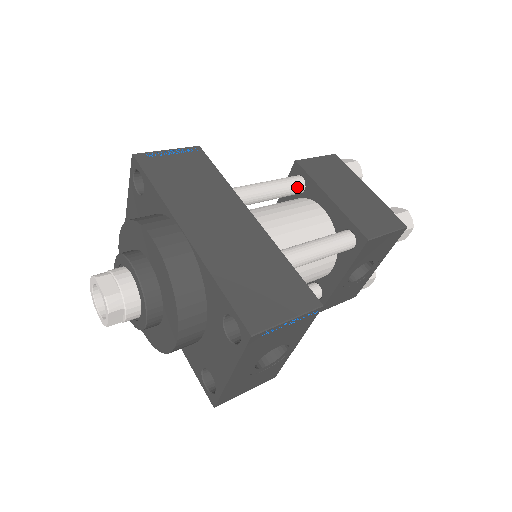
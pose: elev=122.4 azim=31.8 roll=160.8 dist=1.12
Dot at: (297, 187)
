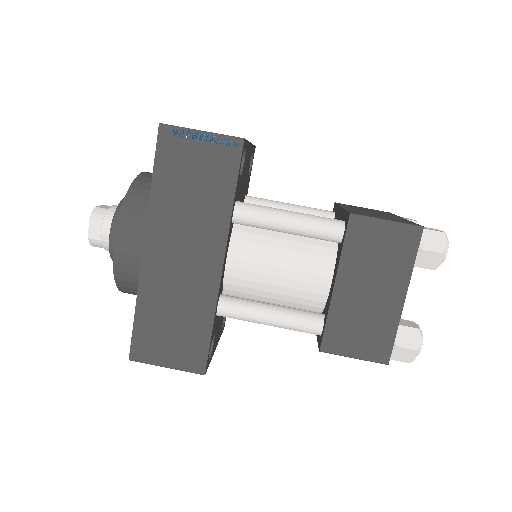
Dot at: (328, 239)
